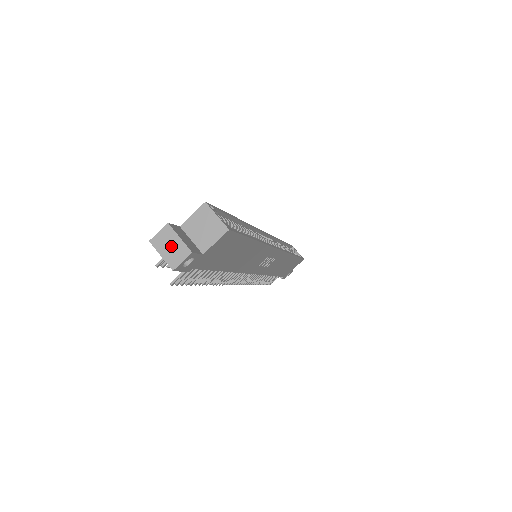
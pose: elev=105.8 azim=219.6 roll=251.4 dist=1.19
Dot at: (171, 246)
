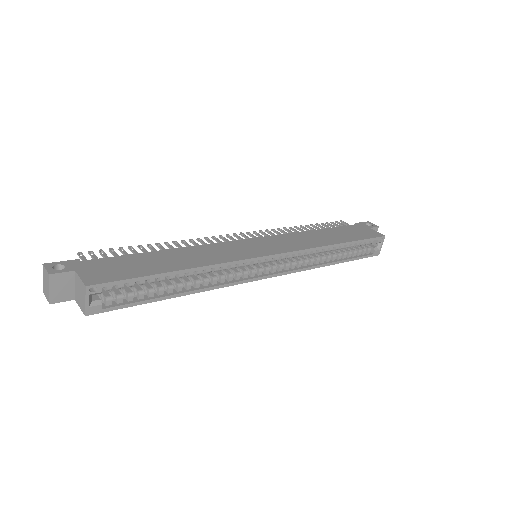
Dot at: (46, 285)
